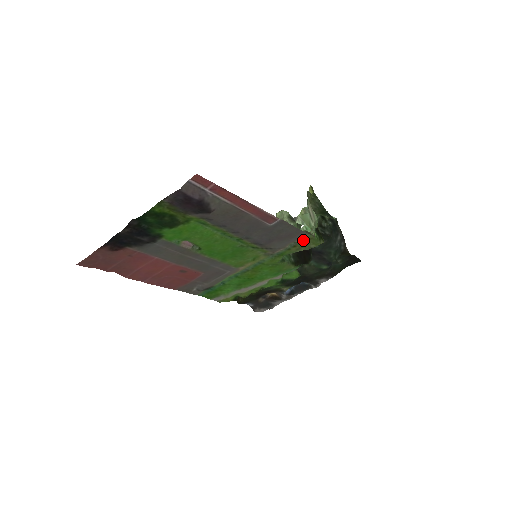
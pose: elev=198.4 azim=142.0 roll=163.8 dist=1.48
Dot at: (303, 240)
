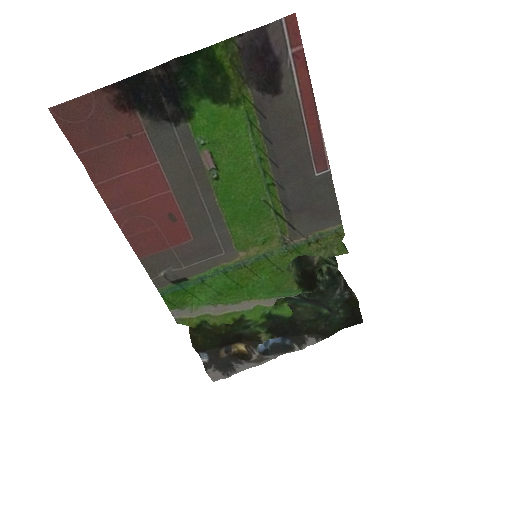
Dot at: (331, 234)
